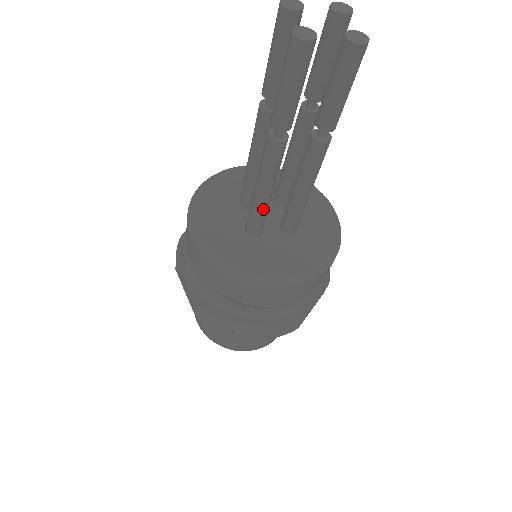
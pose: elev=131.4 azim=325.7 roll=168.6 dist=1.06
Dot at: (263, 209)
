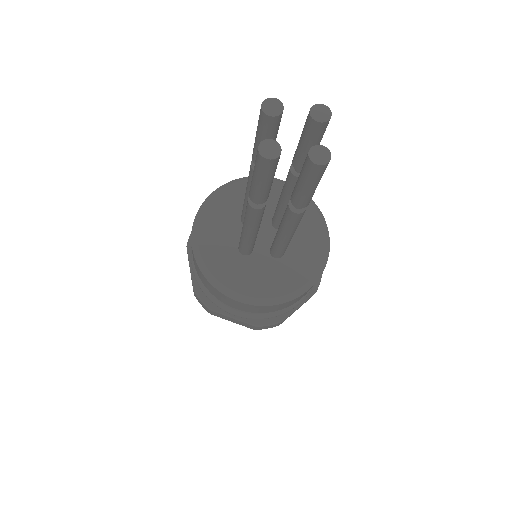
Dot at: (249, 241)
